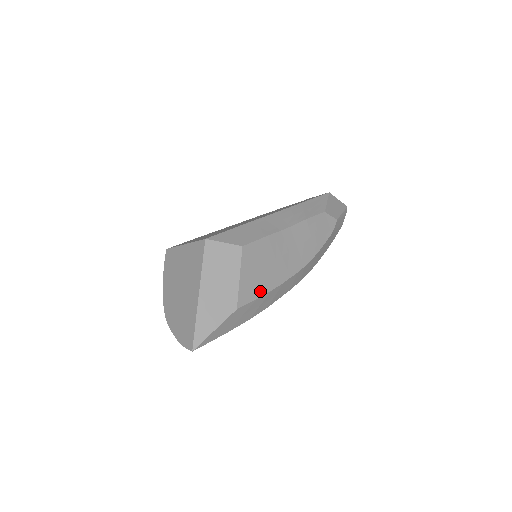
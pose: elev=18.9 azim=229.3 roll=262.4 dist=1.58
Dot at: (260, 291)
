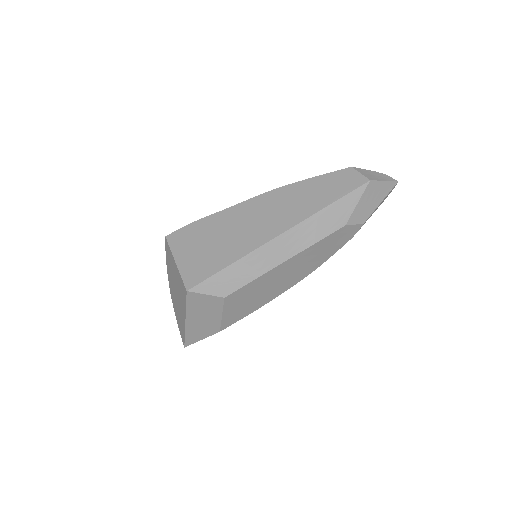
Dot at: (245, 314)
